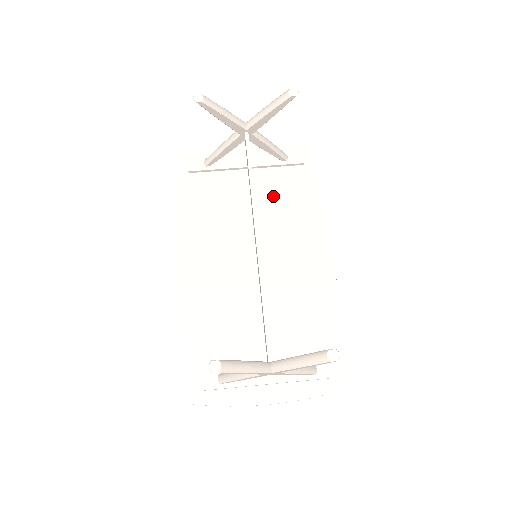
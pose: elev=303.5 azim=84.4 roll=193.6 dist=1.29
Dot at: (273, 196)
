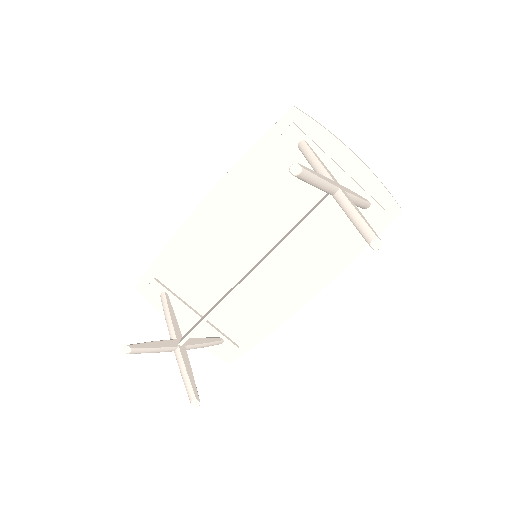
Dot at: (321, 223)
